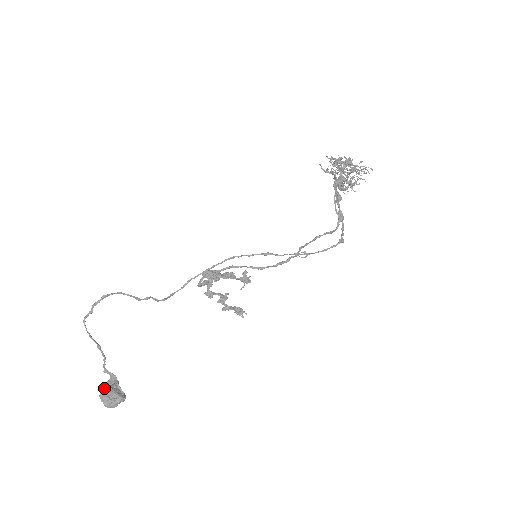
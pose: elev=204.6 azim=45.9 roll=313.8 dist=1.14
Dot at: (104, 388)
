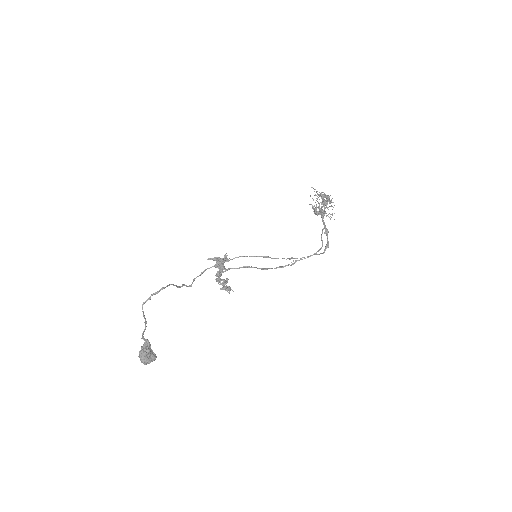
Dot at: (145, 351)
